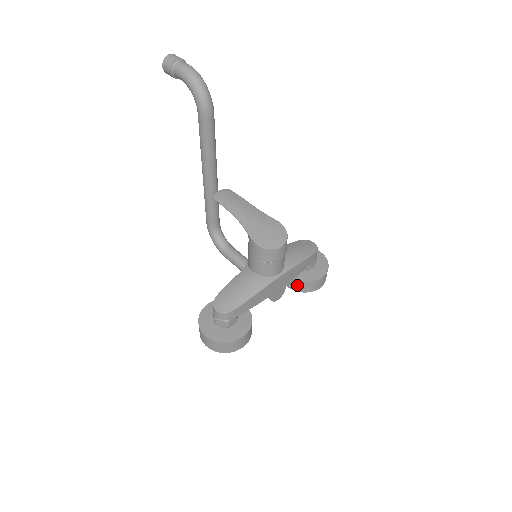
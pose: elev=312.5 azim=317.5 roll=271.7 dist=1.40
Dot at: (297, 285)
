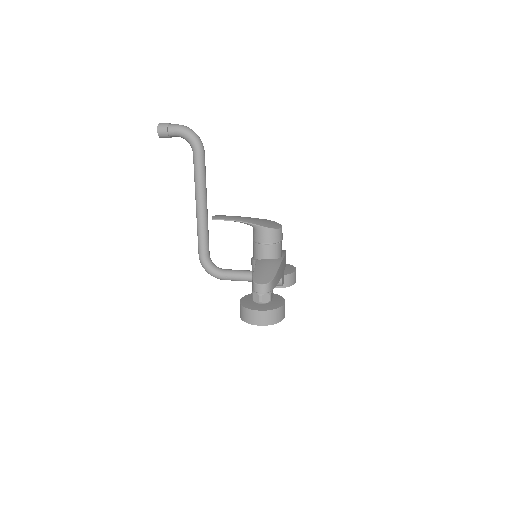
Dot at: occluded
